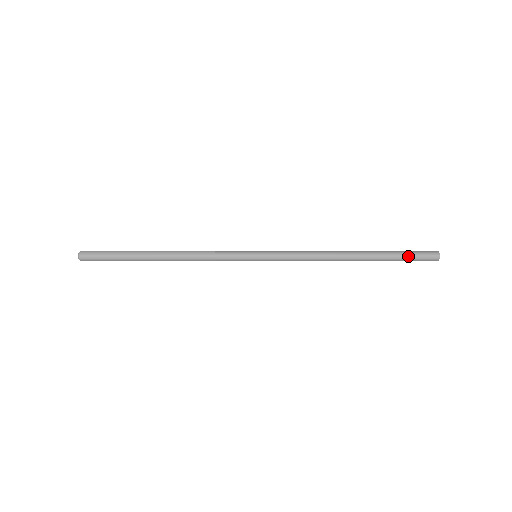
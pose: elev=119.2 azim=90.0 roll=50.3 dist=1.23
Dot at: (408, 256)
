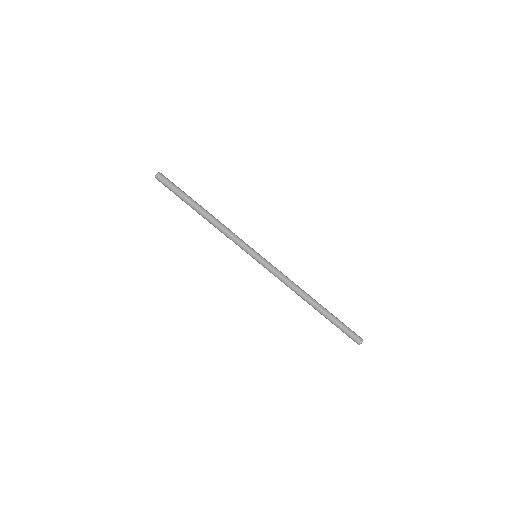
Dot at: (342, 328)
